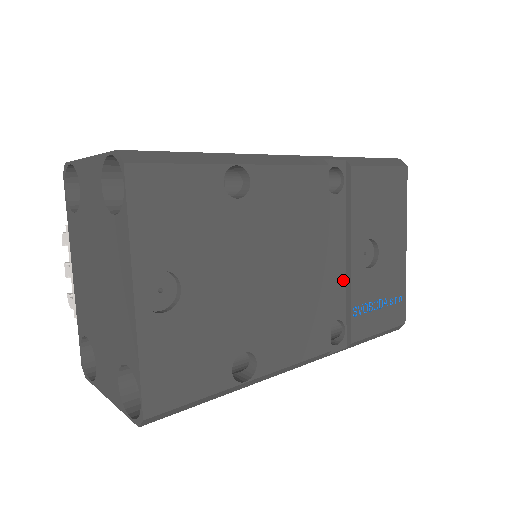
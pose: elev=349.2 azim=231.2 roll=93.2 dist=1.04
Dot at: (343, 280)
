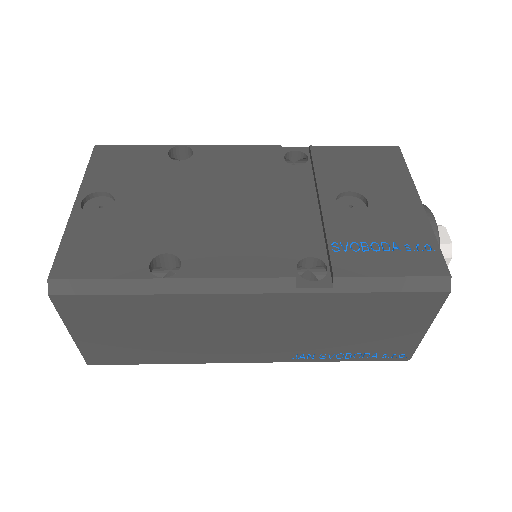
Dot at: (317, 224)
